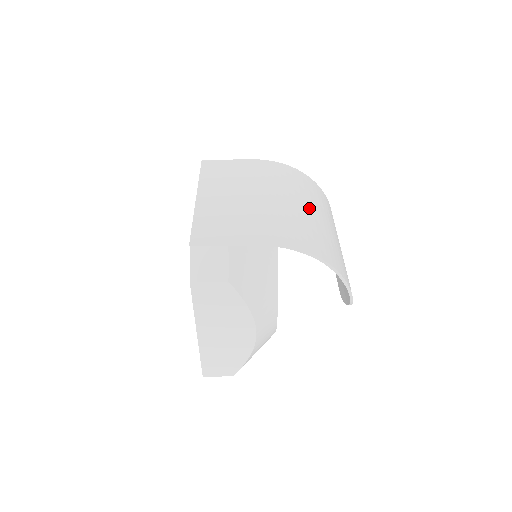
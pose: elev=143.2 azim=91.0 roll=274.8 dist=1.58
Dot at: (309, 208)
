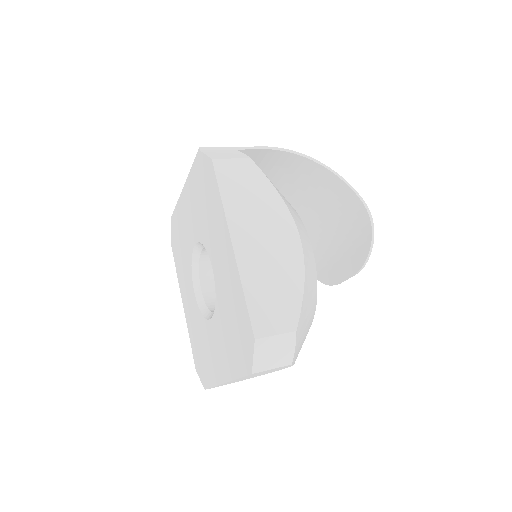
Dot at: (287, 198)
